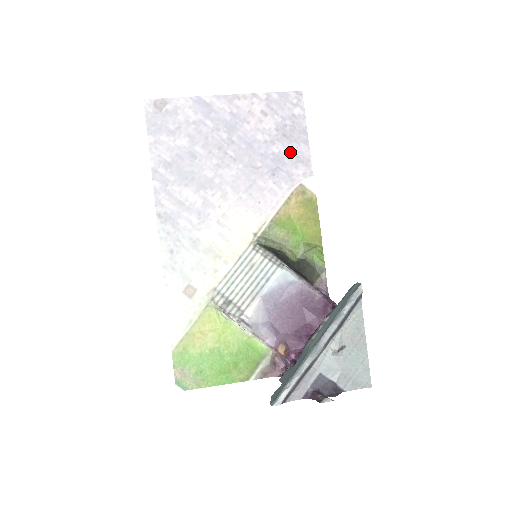
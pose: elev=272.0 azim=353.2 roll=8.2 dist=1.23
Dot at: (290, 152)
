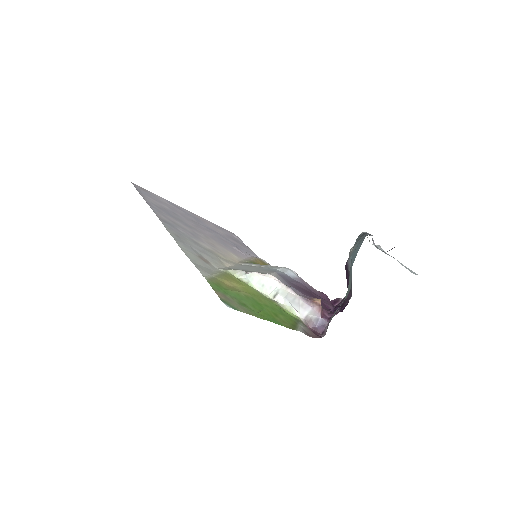
Dot at: (242, 246)
